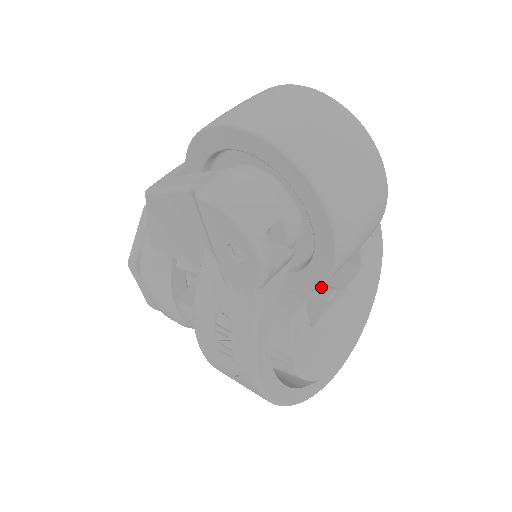
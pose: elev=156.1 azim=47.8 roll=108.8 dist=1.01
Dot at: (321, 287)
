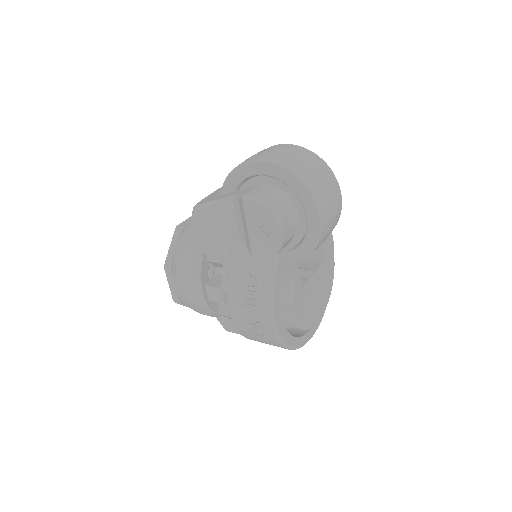
Dot at: (303, 269)
